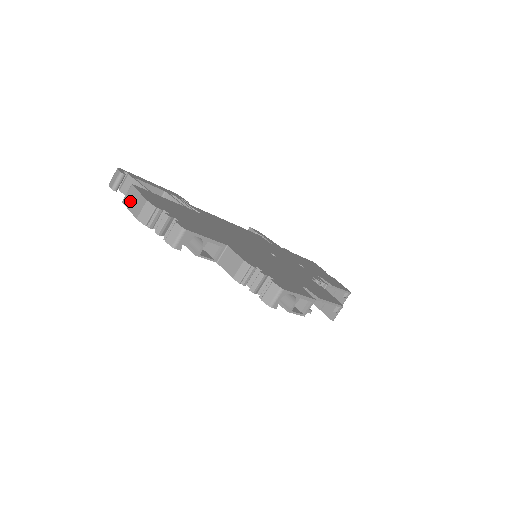
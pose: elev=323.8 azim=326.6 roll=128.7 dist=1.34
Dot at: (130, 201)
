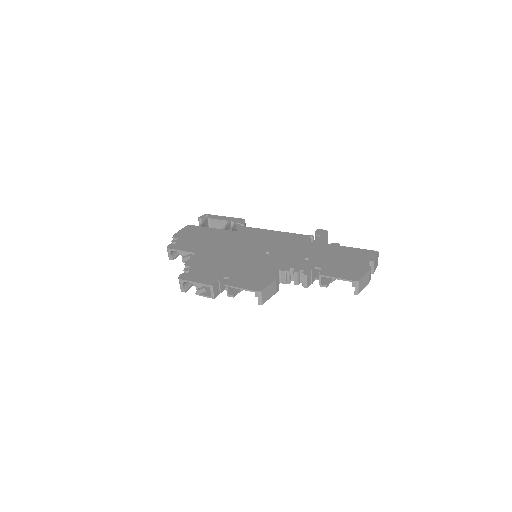
Dot at: occluded
